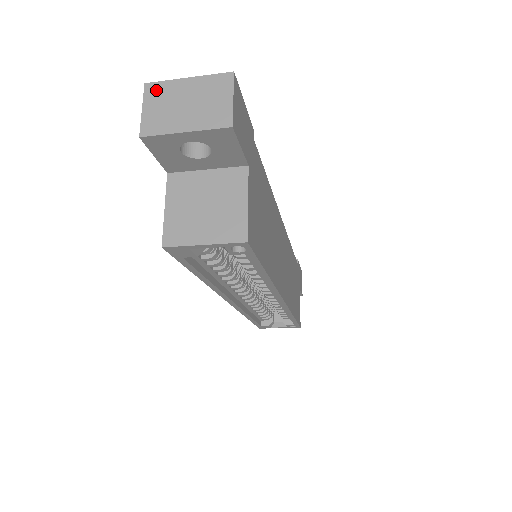
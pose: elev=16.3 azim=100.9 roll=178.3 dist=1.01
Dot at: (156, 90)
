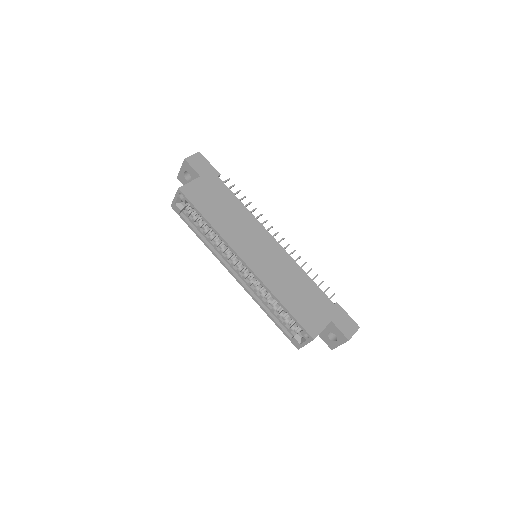
Dot at: occluded
